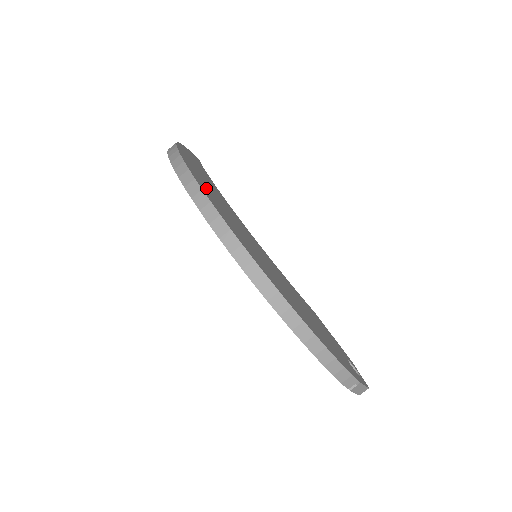
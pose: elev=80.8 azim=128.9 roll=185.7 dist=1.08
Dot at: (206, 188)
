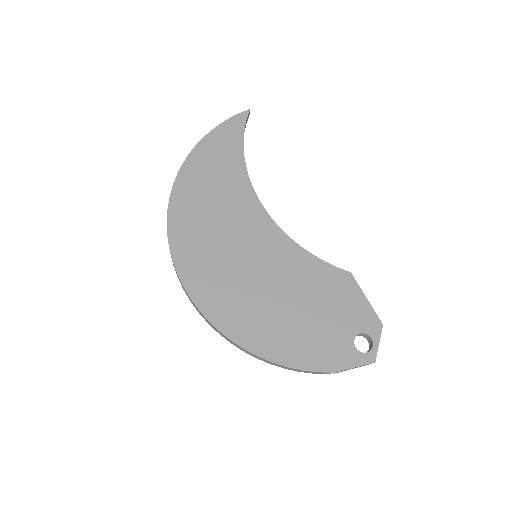
Dot at: (189, 226)
